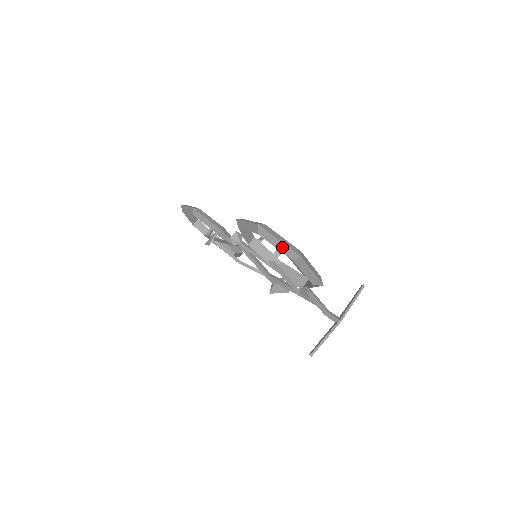
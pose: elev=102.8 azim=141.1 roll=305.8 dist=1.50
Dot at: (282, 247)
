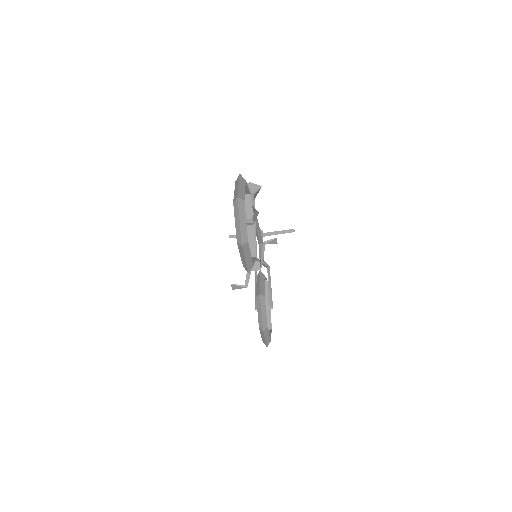
Dot at: occluded
